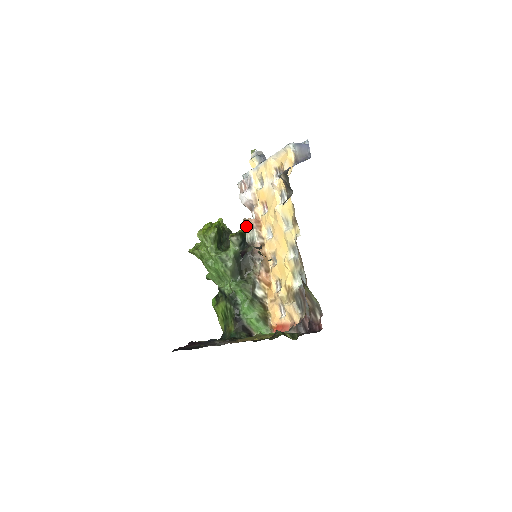
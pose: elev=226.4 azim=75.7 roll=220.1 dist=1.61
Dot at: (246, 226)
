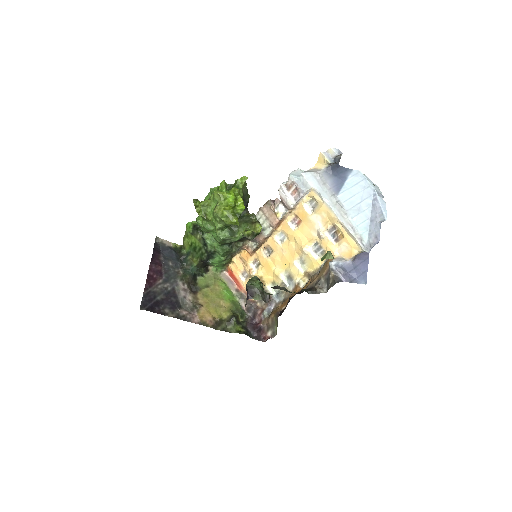
Dot at: (266, 213)
